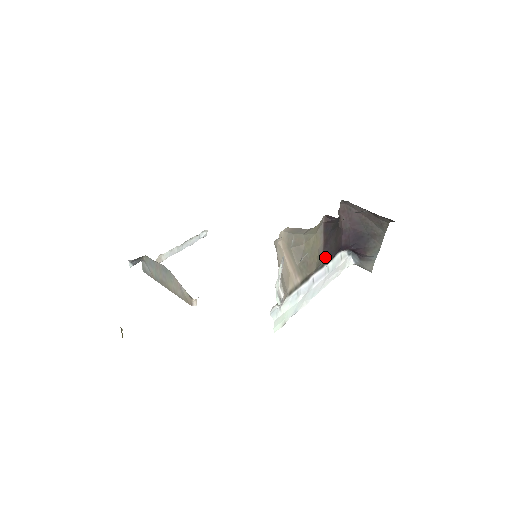
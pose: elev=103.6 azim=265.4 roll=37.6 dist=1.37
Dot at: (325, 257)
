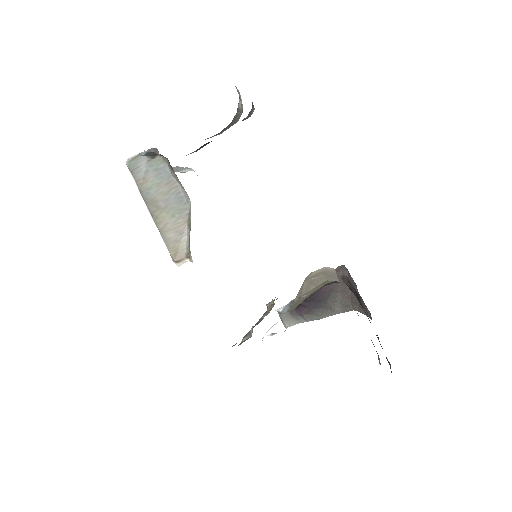
Dot at: occluded
